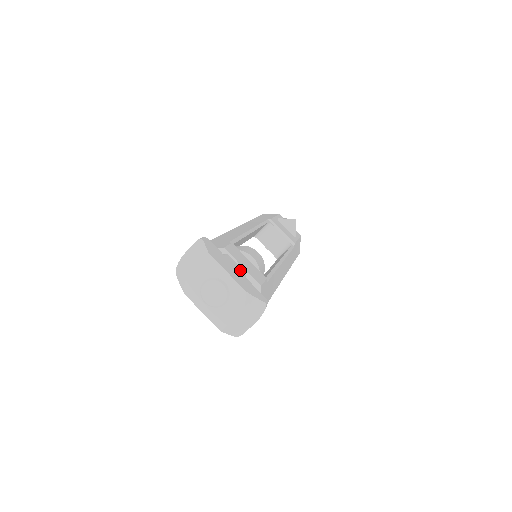
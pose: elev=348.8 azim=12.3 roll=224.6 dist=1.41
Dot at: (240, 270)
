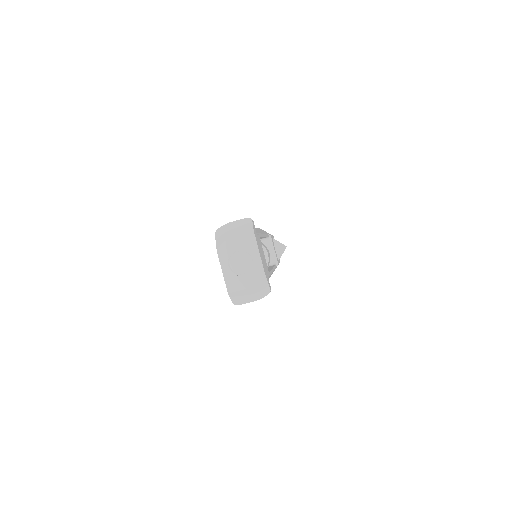
Dot at: (263, 257)
